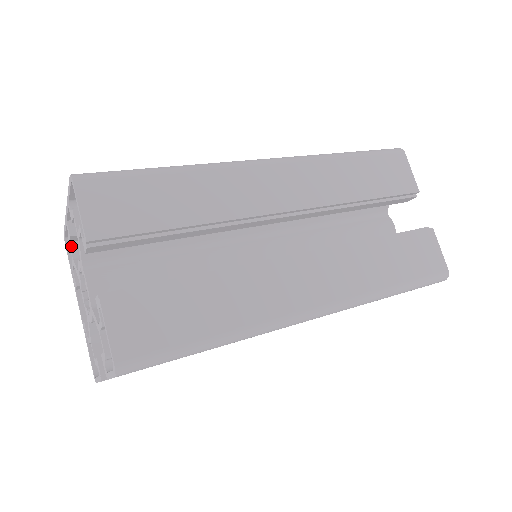
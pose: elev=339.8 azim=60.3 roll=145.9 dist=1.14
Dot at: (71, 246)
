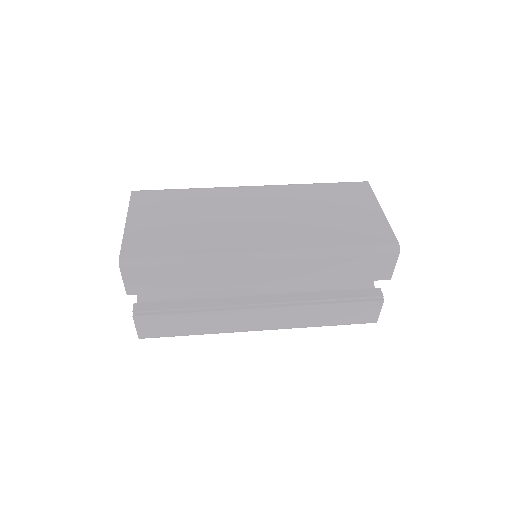
Dot at: occluded
